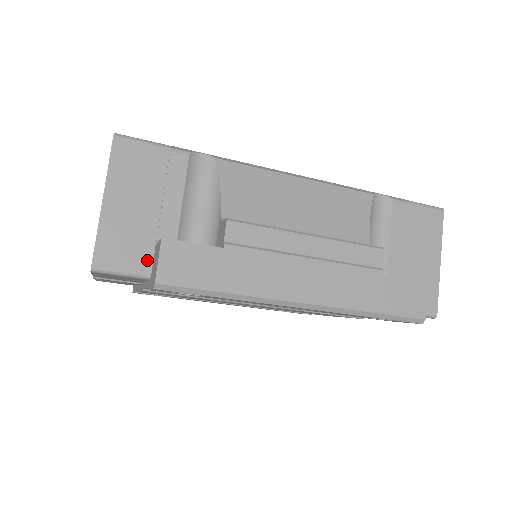
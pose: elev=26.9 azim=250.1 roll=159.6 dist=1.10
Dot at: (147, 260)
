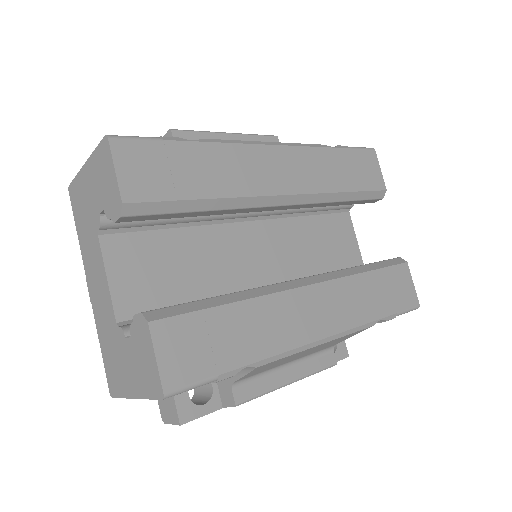
Dot at: occluded
